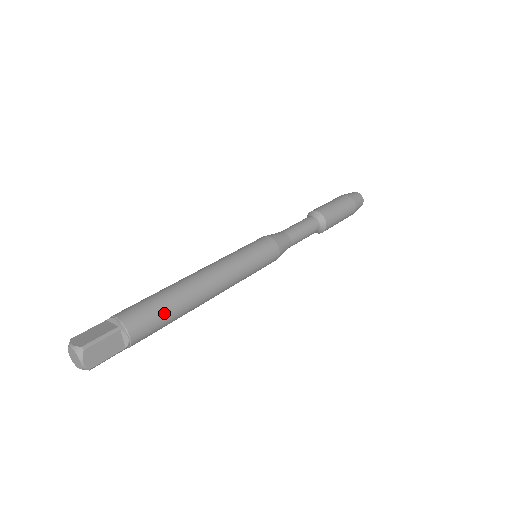
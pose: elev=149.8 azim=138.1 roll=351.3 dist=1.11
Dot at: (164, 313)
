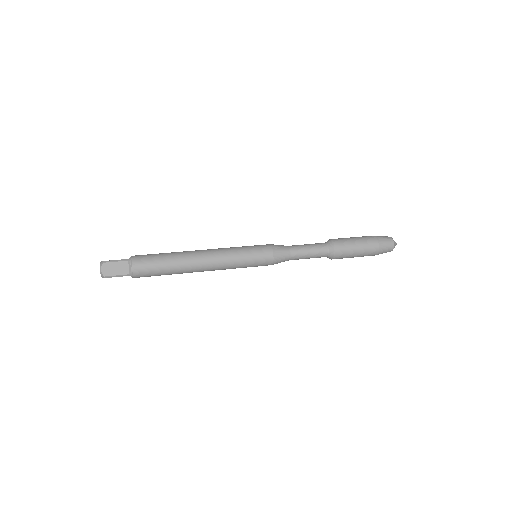
Dot at: (160, 262)
